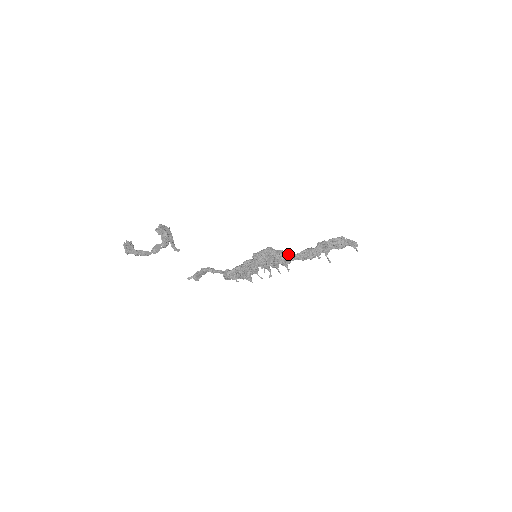
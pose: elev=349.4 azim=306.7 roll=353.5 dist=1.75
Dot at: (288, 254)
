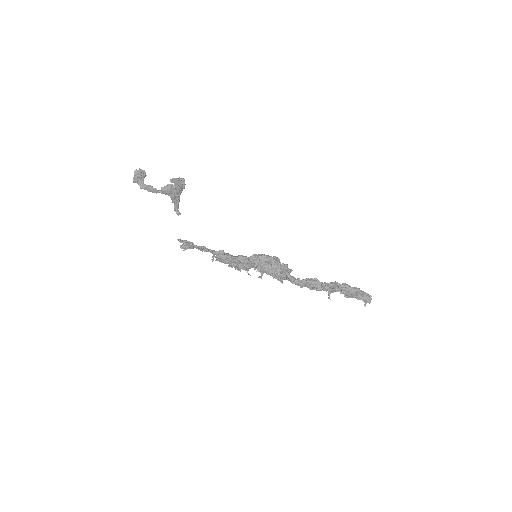
Dot at: (287, 275)
